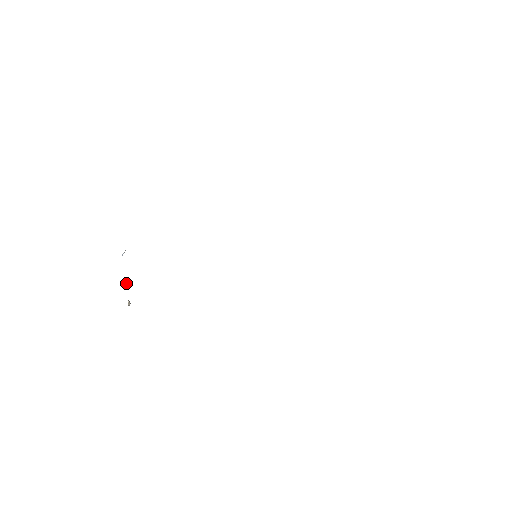
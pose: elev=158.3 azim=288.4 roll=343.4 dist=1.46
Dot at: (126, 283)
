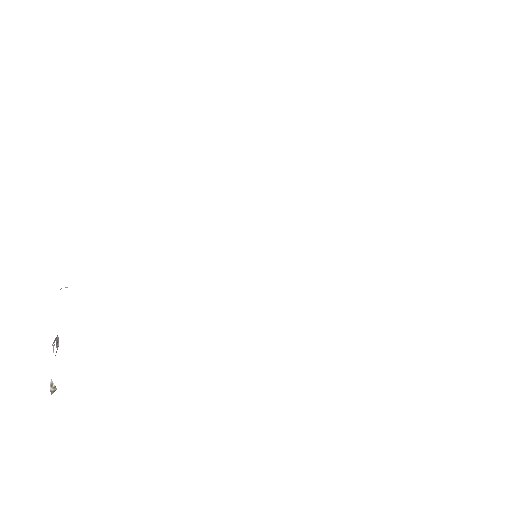
Dot at: (57, 348)
